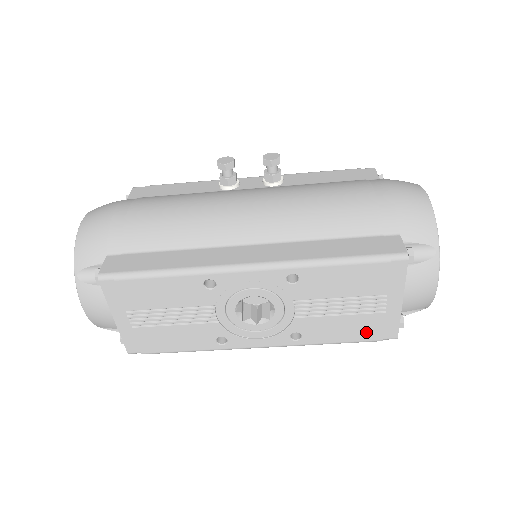
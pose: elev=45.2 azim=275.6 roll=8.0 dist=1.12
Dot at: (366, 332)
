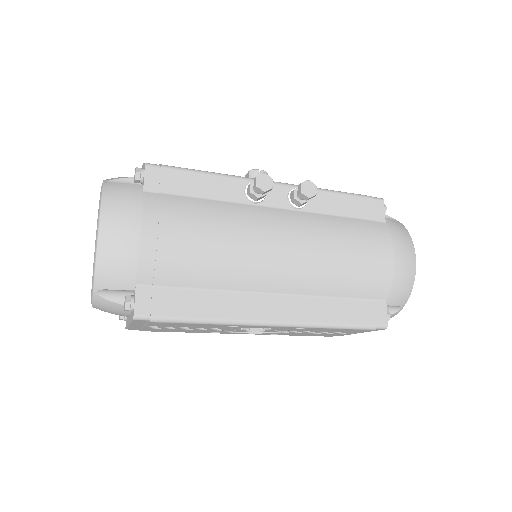
Dot at: (324, 335)
